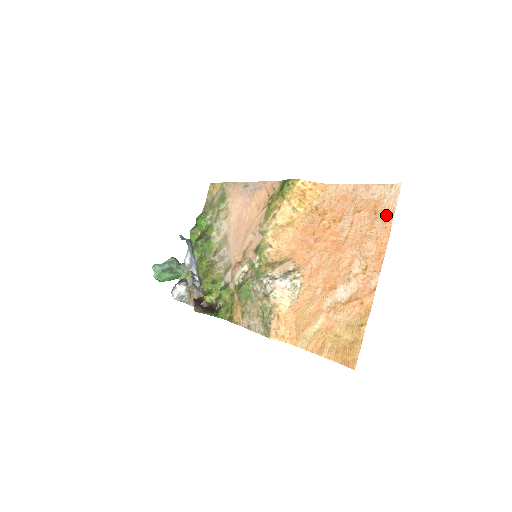
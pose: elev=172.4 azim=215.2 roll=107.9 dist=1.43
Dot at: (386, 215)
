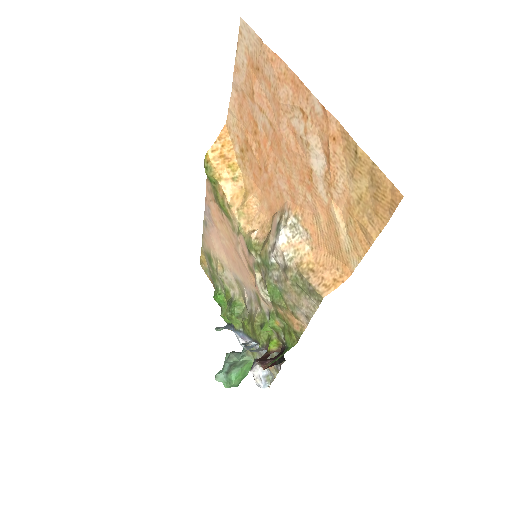
Dot at: (261, 53)
